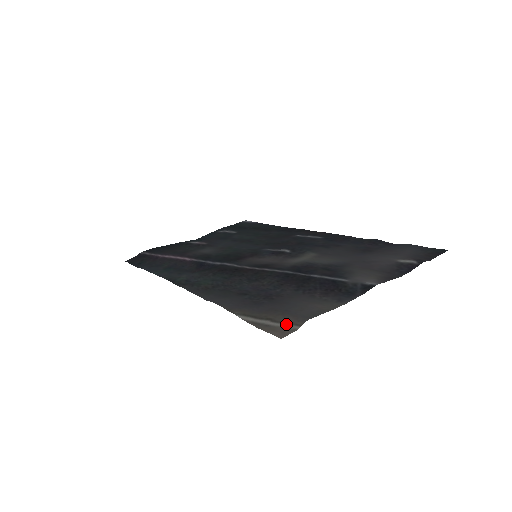
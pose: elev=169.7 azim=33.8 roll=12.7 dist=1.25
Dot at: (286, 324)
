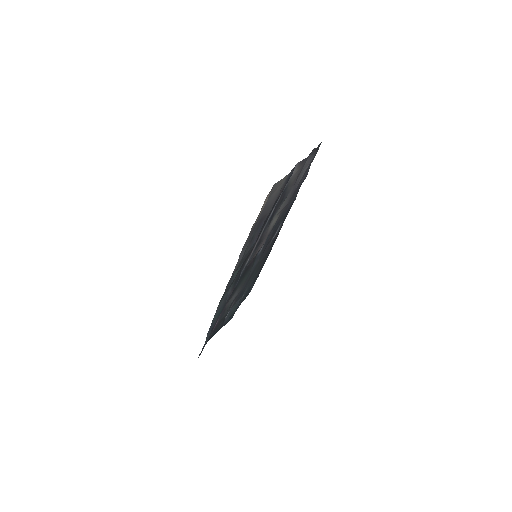
Dot at: occluded
